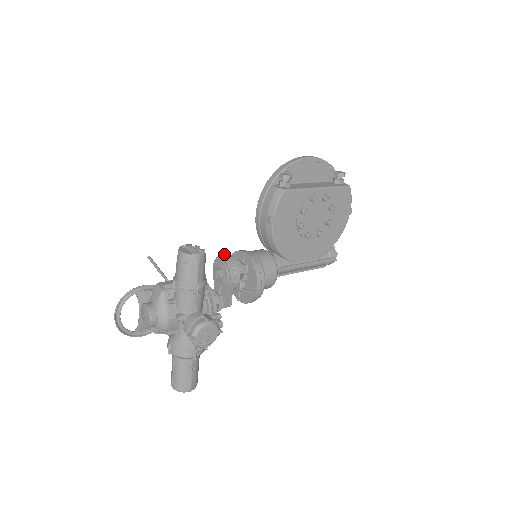
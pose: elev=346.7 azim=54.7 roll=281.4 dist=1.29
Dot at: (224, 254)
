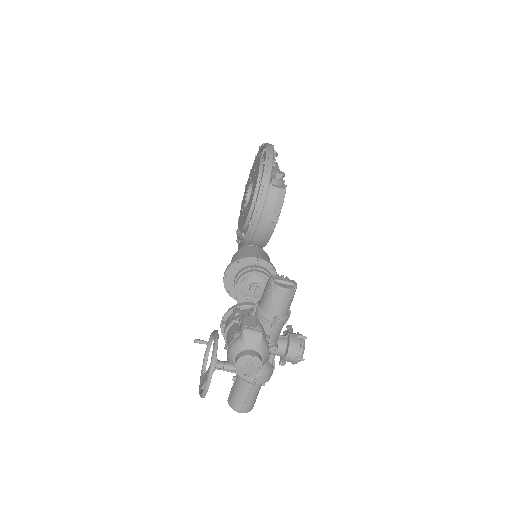
Dot at: (254, 268)
